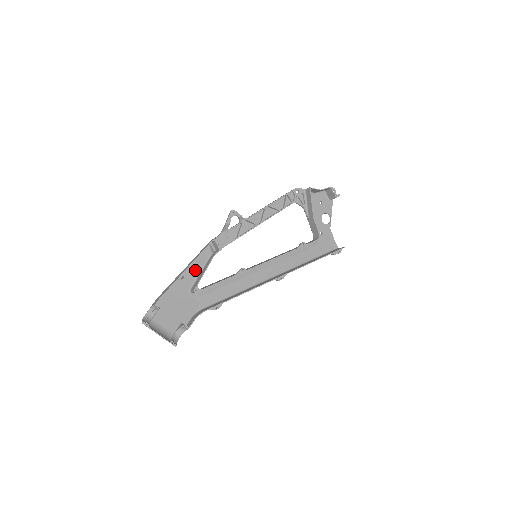
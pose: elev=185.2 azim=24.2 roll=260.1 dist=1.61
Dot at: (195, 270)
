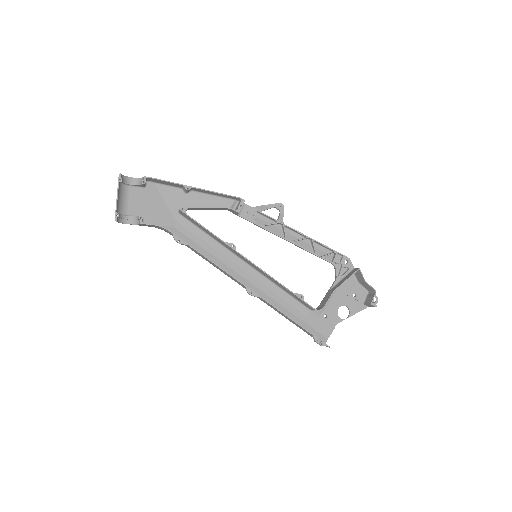
Dot at: (202, 202)
